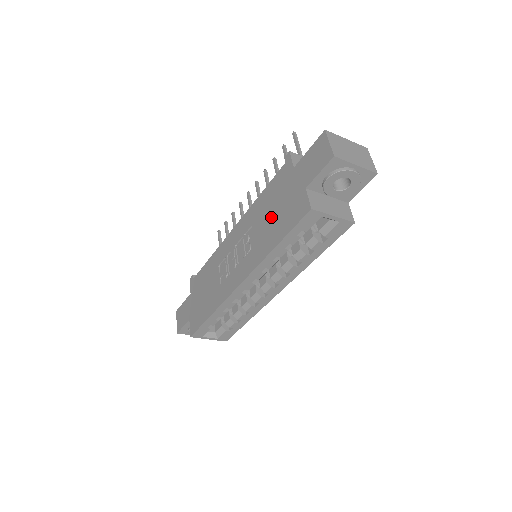
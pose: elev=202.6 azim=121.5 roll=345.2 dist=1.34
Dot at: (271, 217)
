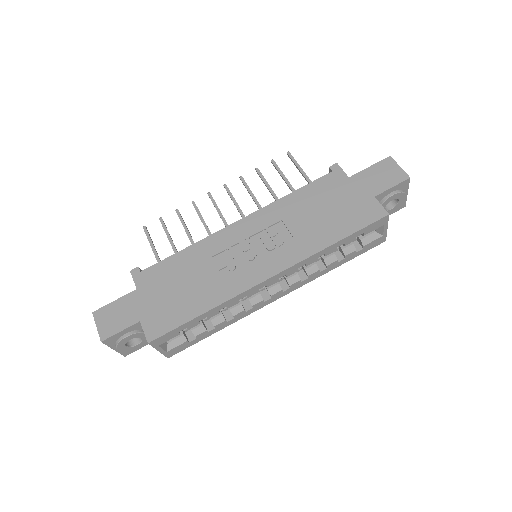
Dot at: (320, 215)
